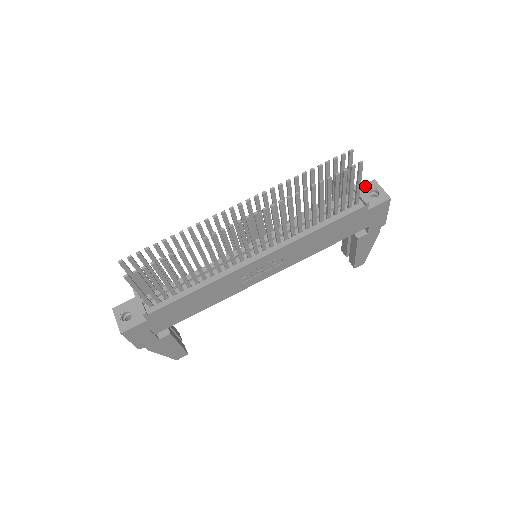
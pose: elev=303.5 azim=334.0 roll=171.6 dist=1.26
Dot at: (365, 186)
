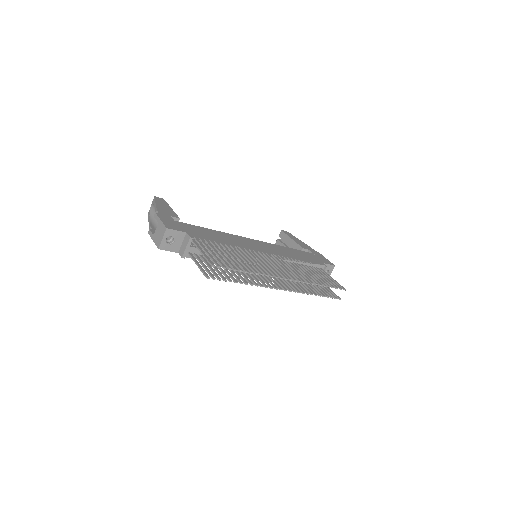
Dot at: (329, 266)
